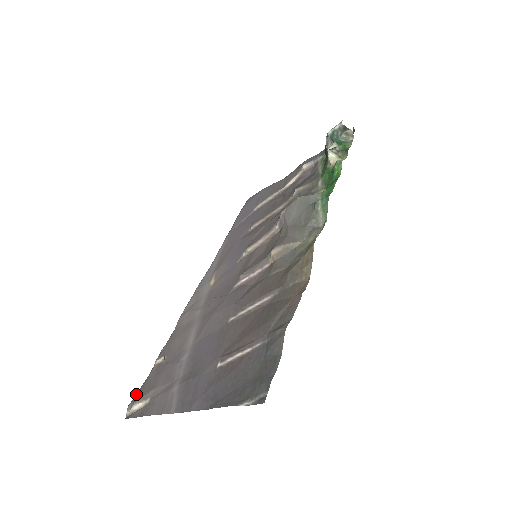
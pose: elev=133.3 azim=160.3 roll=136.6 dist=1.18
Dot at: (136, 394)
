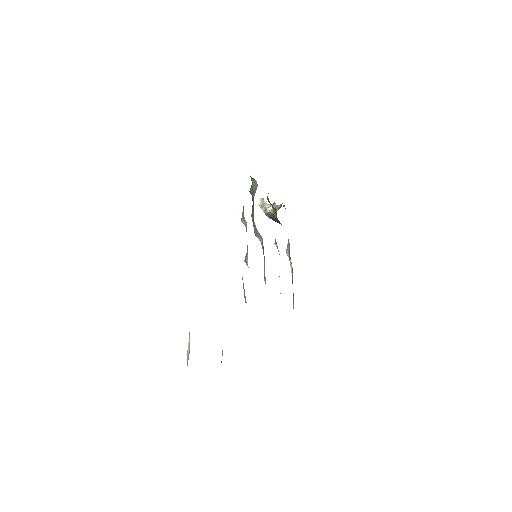
Dot at: occluded
